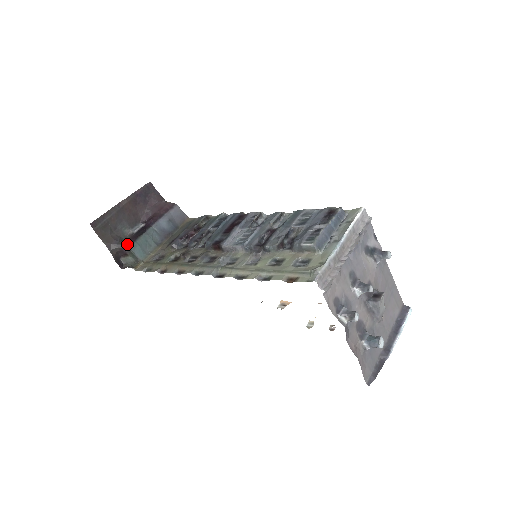
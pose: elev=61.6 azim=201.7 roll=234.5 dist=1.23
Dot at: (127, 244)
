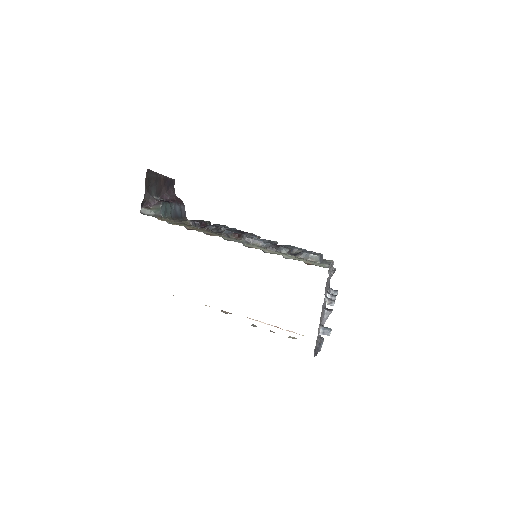
Dot at: (158, 200)
